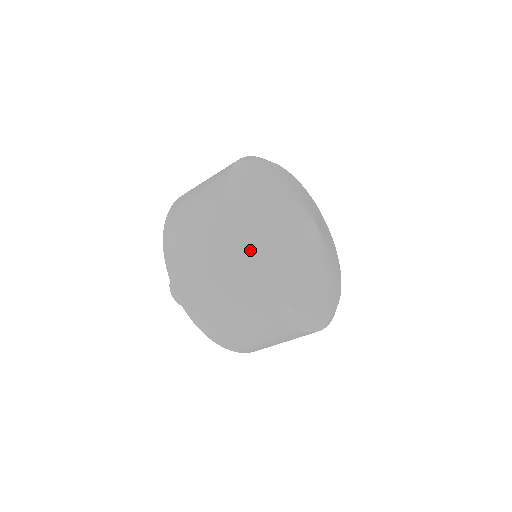
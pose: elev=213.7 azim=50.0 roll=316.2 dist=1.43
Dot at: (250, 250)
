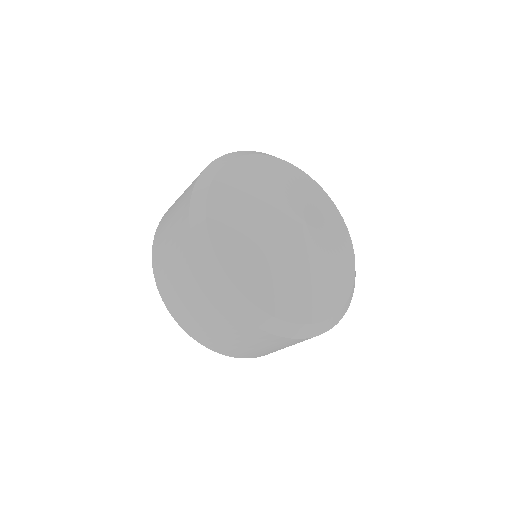
Dot at: (238, 293)
